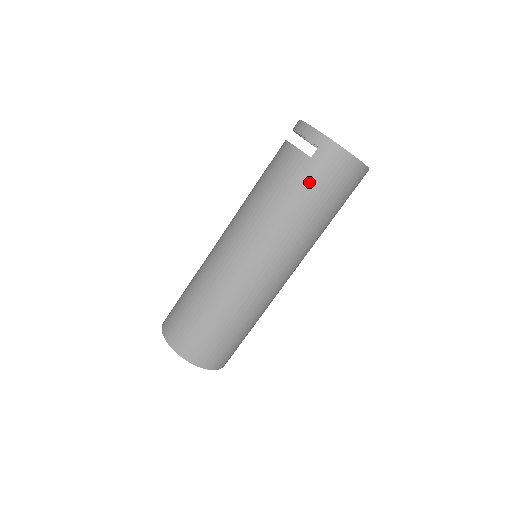
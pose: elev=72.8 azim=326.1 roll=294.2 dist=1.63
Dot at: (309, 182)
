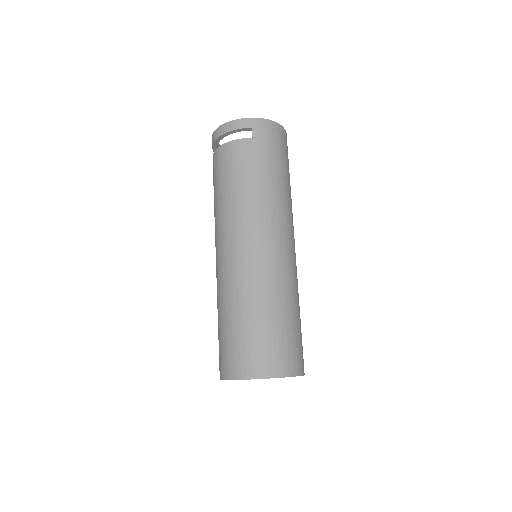
Dot at: (264, 155)
